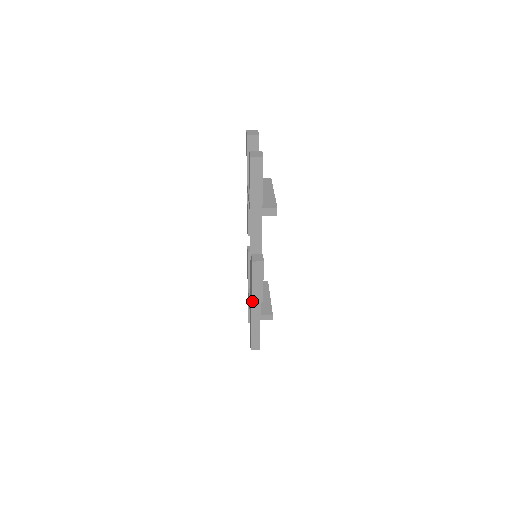
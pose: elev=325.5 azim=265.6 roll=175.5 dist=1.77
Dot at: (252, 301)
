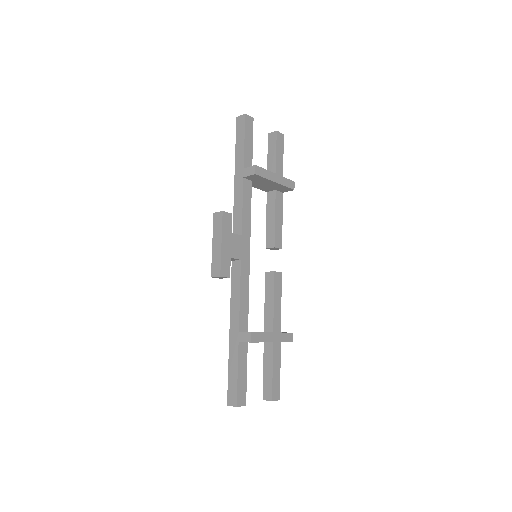
Dot at: (211, 274)
